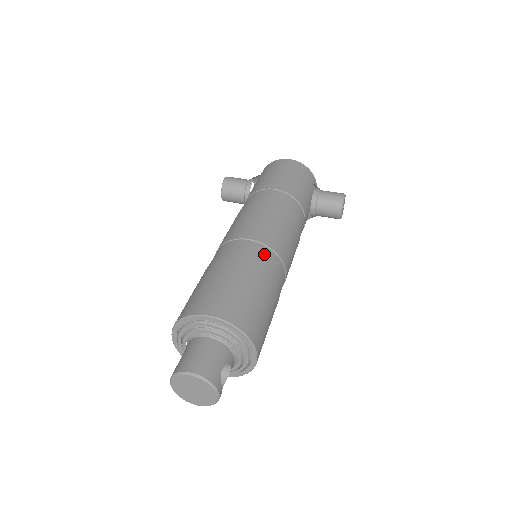
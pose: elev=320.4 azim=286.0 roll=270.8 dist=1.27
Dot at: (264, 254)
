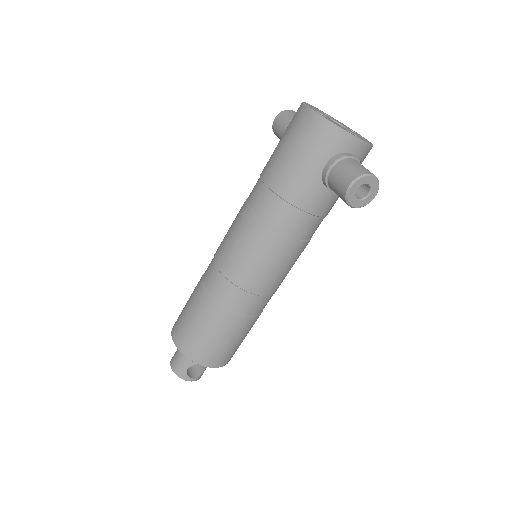
Dot at: (220, 286)
